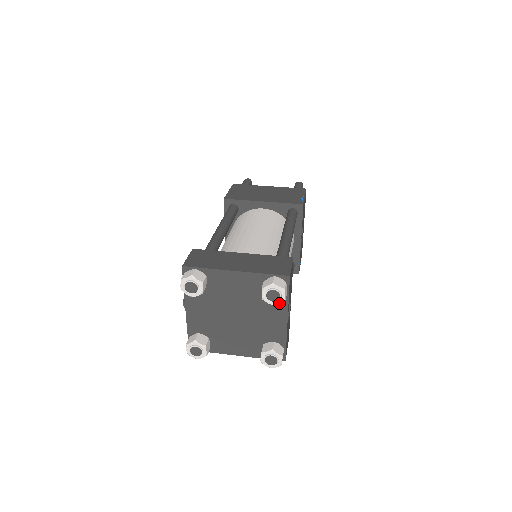
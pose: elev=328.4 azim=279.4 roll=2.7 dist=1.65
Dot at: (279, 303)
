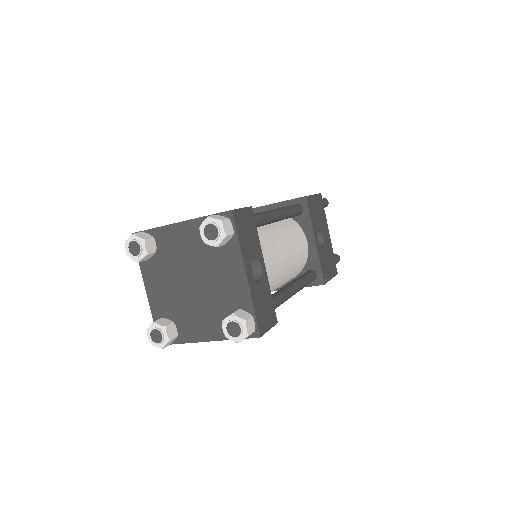
Dot at: (220, 241)
